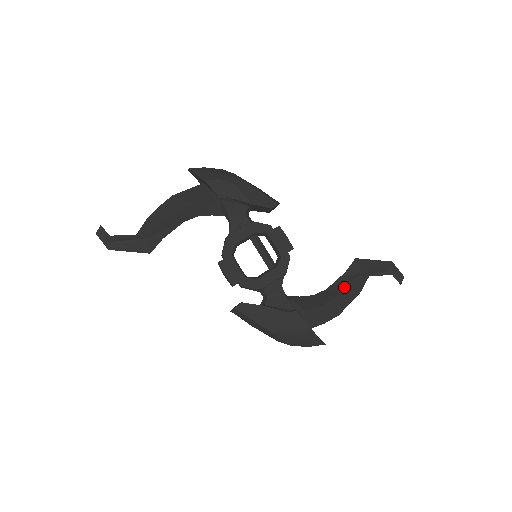
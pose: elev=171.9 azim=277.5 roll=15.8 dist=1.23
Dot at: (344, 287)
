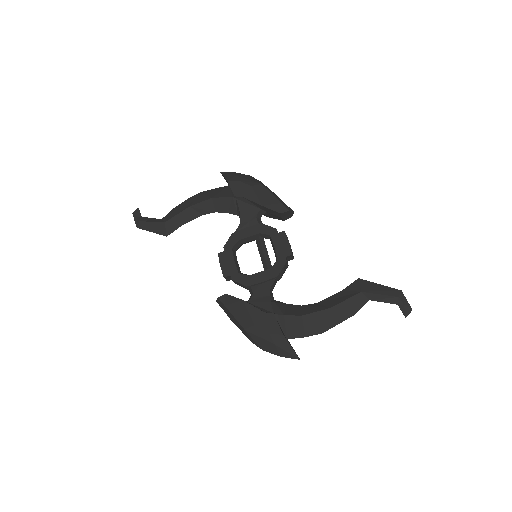
Dot at: (334, 303)
